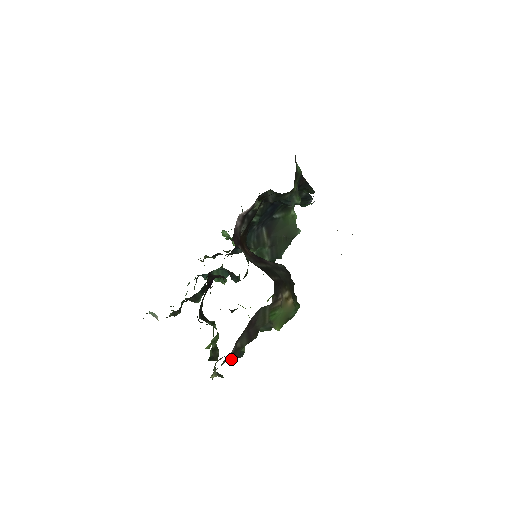
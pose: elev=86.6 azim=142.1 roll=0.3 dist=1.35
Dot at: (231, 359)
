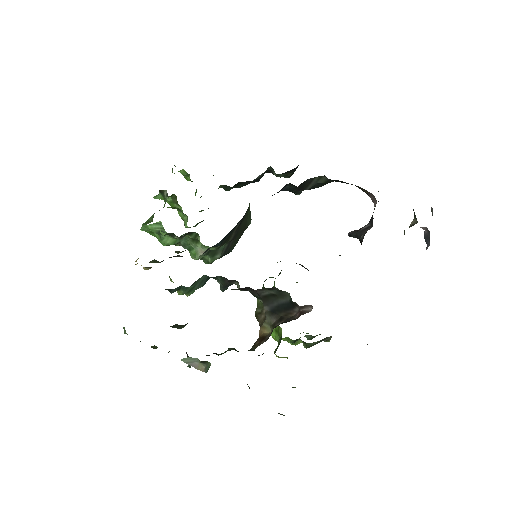
Dot at: occluded
